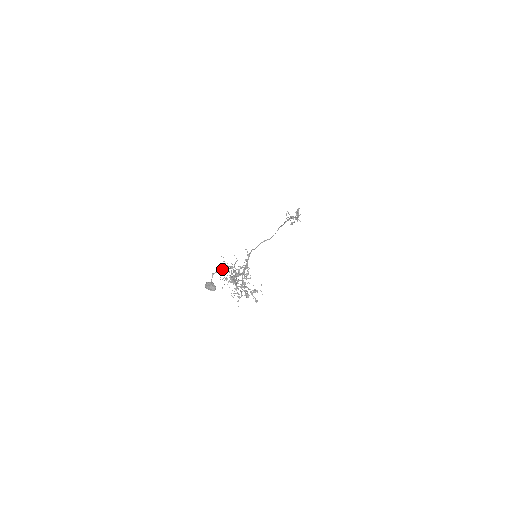
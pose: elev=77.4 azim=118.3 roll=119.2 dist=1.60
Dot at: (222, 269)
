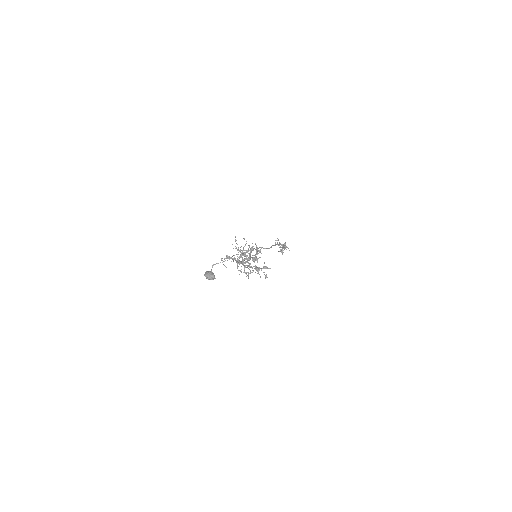
Dot at: (223, 261)
